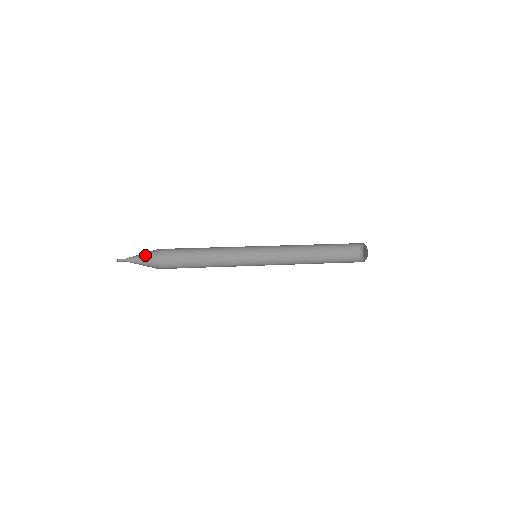
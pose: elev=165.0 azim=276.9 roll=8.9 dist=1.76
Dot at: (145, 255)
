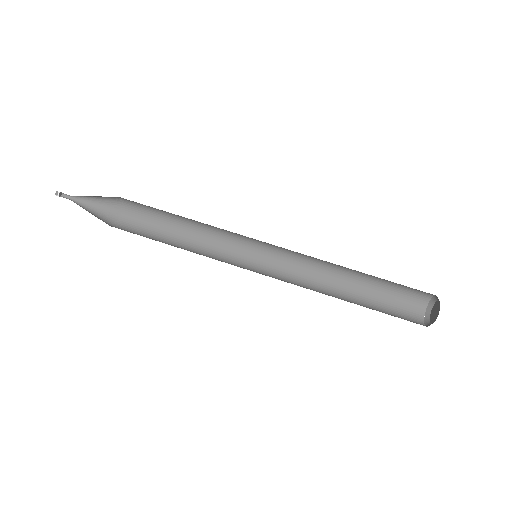
Dot at: occluded
